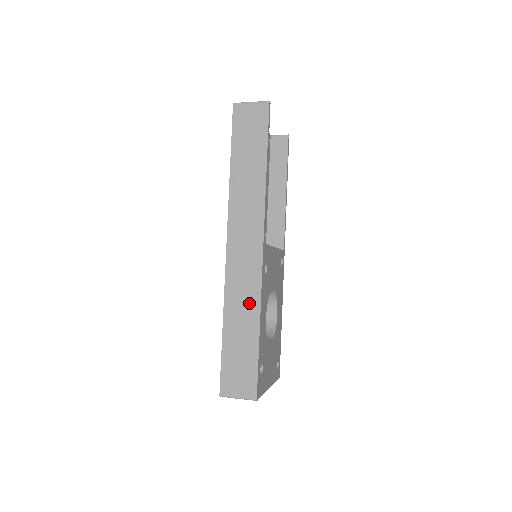
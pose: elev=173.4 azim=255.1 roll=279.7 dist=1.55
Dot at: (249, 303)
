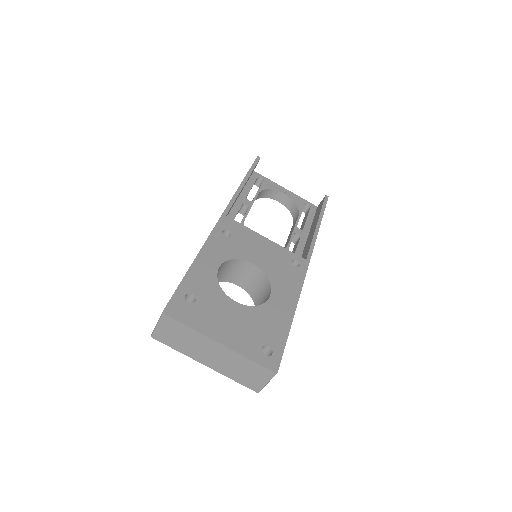
Dot at: occluded
